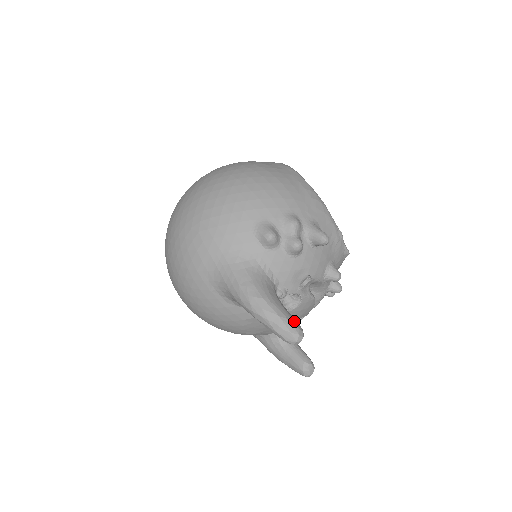
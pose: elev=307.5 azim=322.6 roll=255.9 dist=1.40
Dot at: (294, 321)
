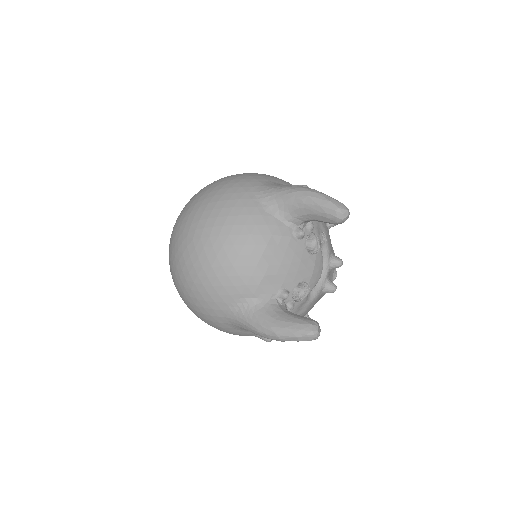
Dot at: occluded
